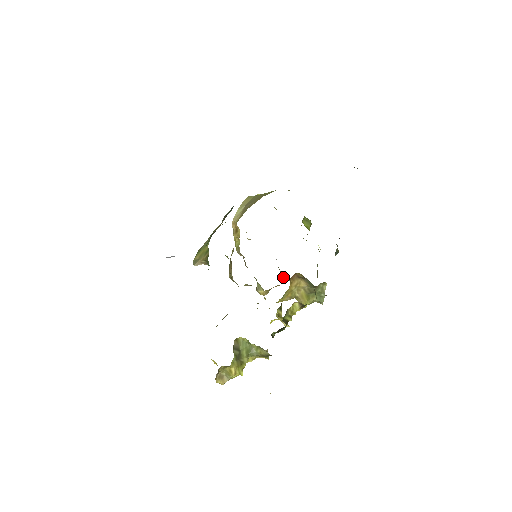
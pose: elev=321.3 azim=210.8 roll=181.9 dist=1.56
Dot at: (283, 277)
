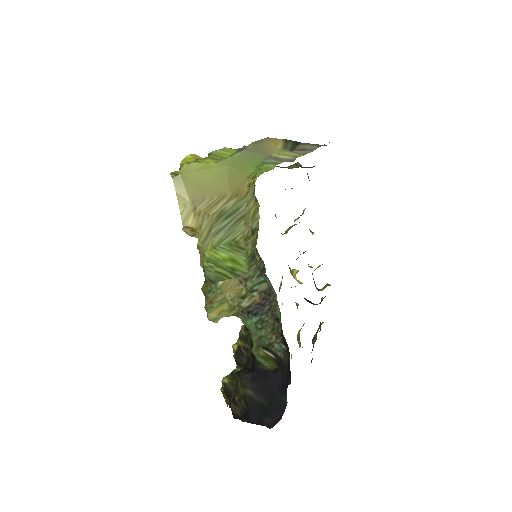
Dot at: occluded
